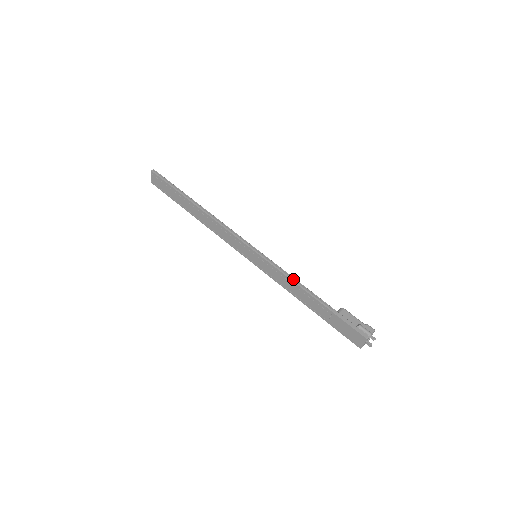
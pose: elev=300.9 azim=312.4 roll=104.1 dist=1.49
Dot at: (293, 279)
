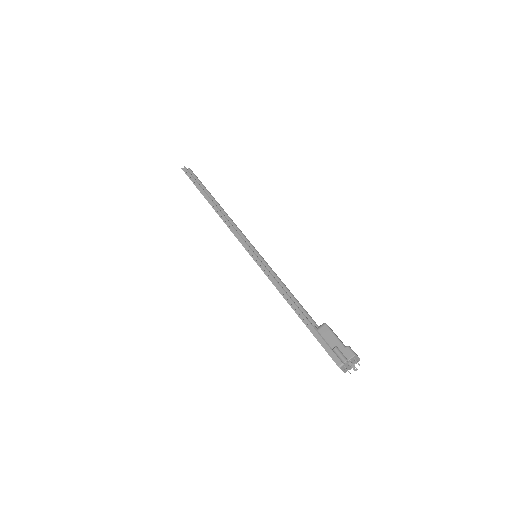
Dot at: (279, 286)
